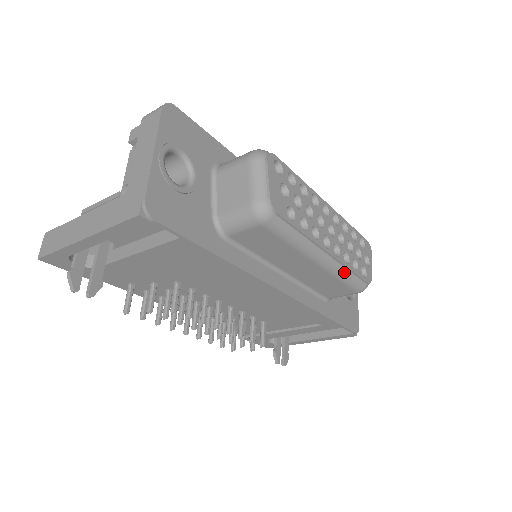
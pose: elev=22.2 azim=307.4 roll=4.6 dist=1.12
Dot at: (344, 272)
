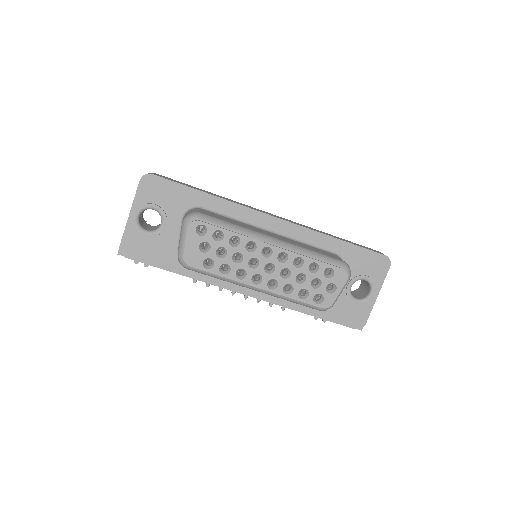
Dot at: (286, 298)
